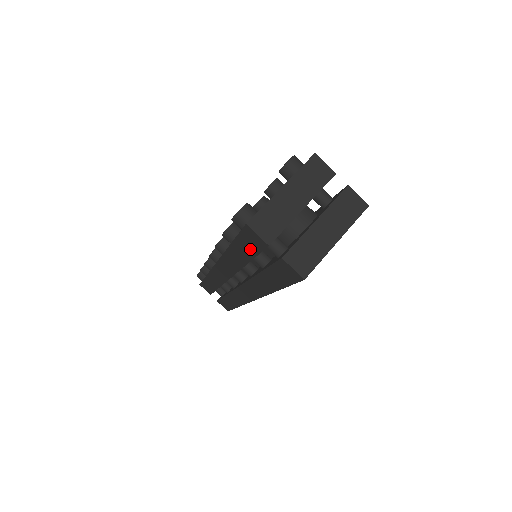
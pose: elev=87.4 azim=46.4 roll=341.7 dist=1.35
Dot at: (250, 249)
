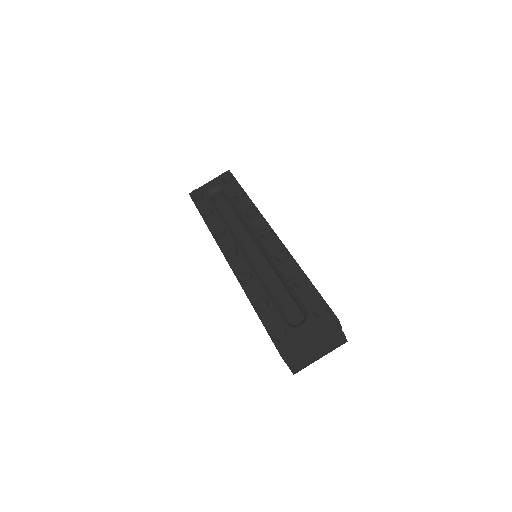
Dot at: occluded
